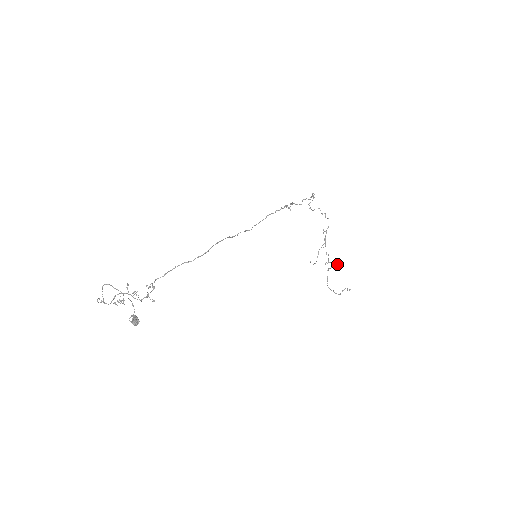
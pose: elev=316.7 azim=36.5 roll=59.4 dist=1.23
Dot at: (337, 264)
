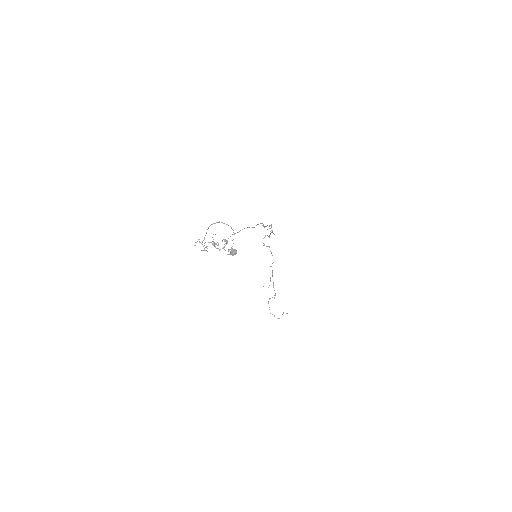
Dot at: occluded
